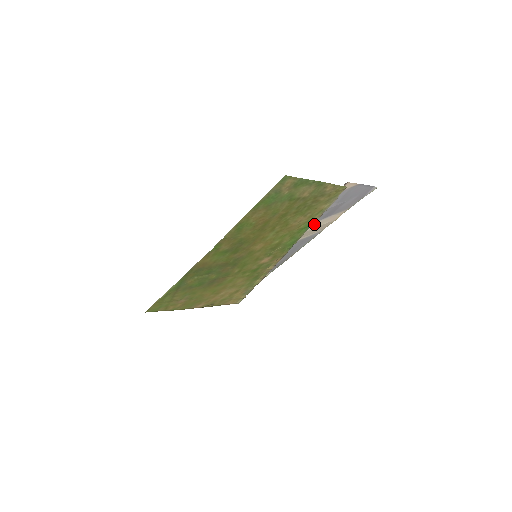
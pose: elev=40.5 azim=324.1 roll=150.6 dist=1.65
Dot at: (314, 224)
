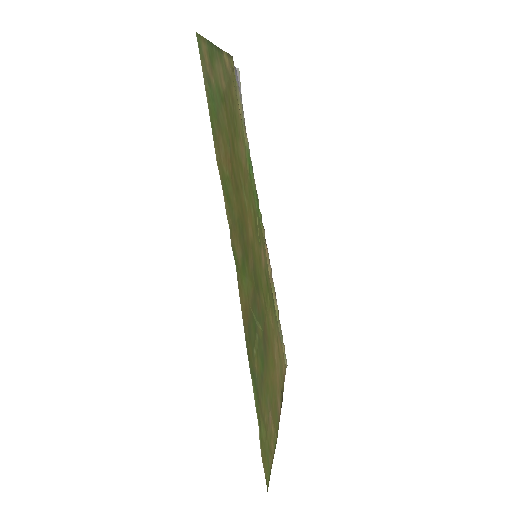
Dot at: occluded
